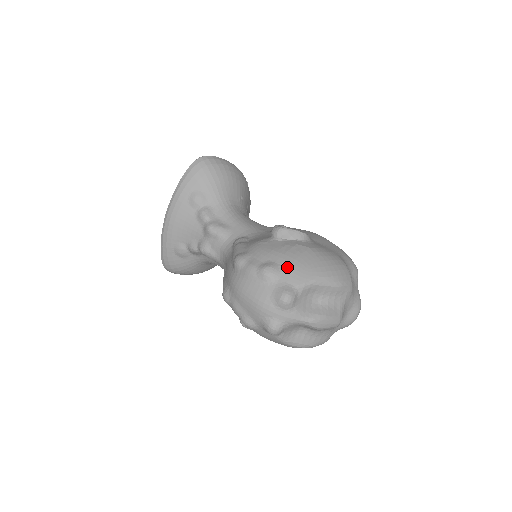
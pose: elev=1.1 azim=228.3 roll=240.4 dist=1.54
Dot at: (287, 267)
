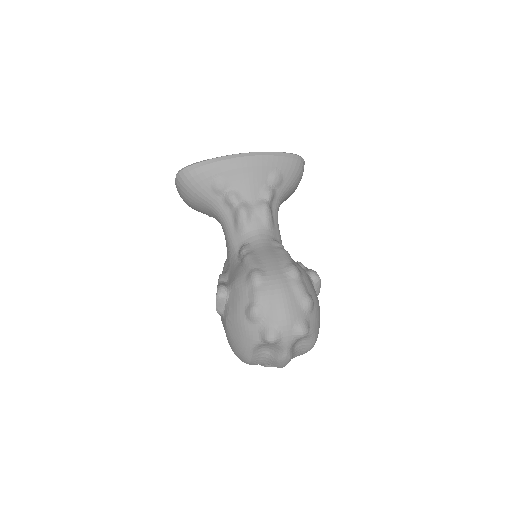
Dot at: (316, 311)
